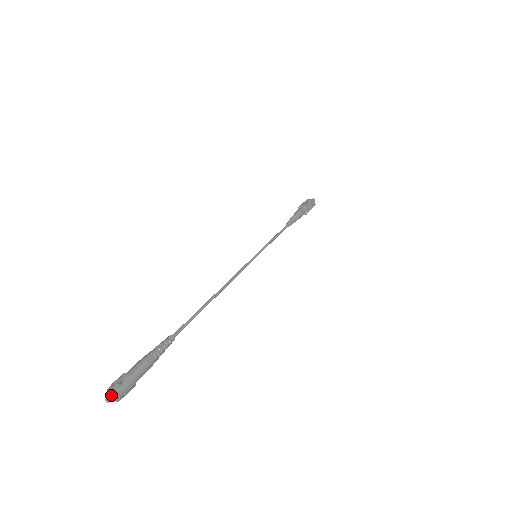
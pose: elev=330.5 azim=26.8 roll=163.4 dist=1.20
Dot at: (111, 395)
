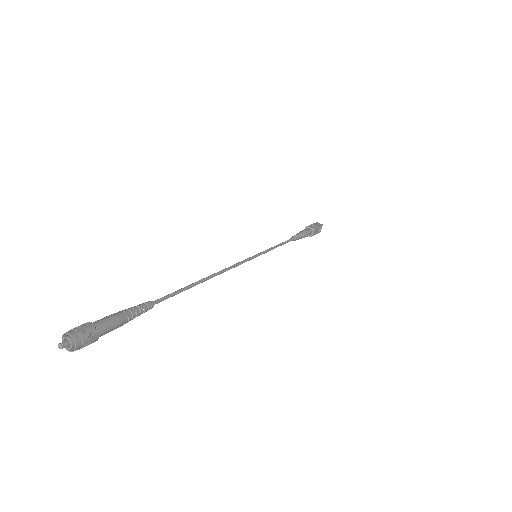
Dot at: (64, 341)
